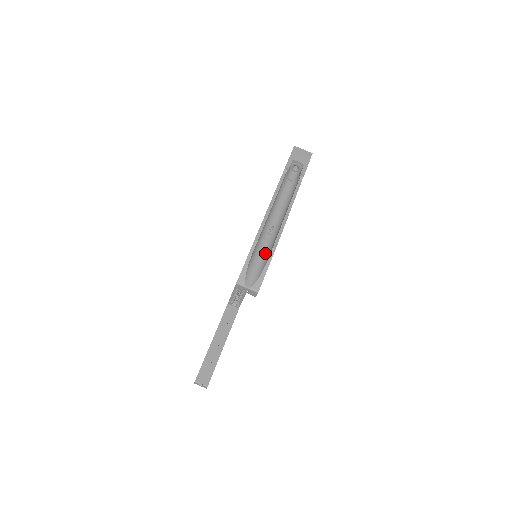
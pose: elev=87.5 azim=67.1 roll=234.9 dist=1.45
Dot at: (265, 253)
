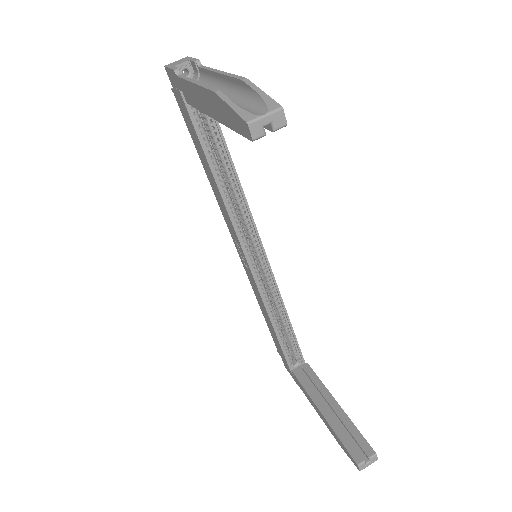
Dot at: (242, 99)
